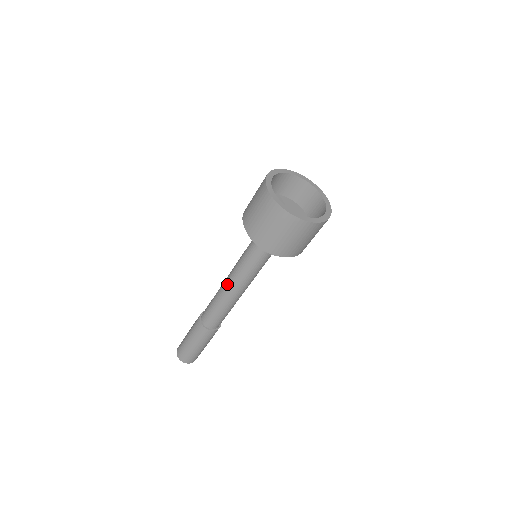
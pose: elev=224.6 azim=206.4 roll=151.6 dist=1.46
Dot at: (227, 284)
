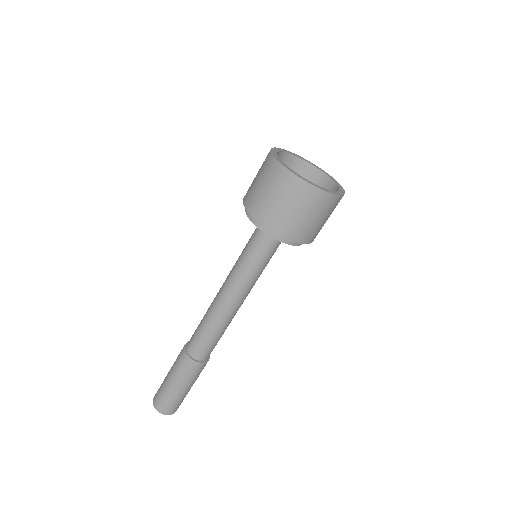
Dot at: (222, 297)
